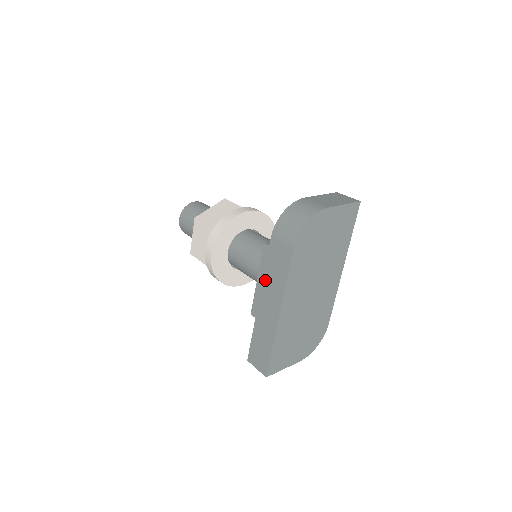
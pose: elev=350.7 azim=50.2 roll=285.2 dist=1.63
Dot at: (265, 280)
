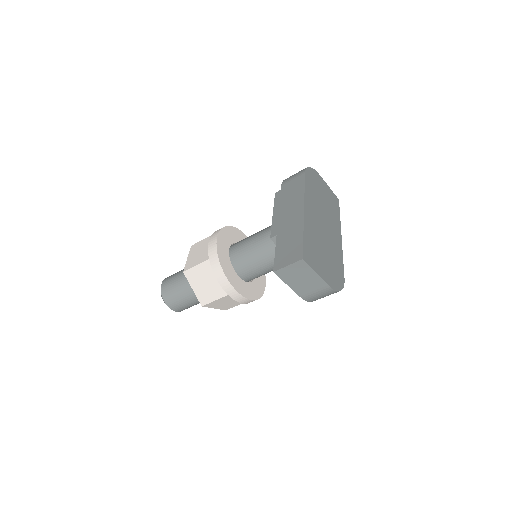
Dot at: (282, 207)
